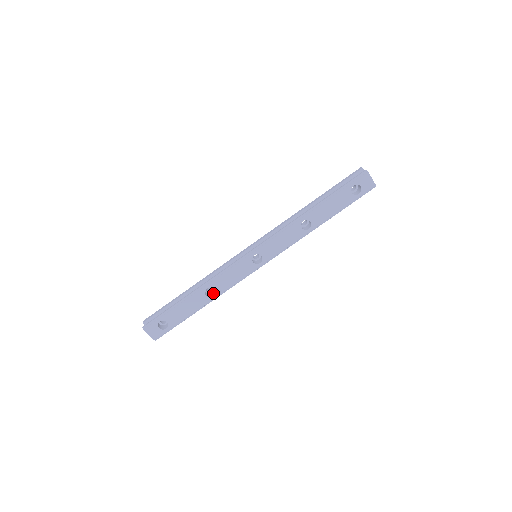
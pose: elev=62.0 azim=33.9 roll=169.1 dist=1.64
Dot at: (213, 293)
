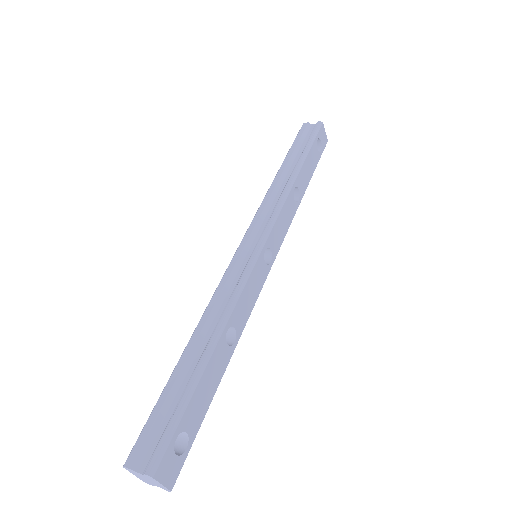
Dot at: (229, 338)
